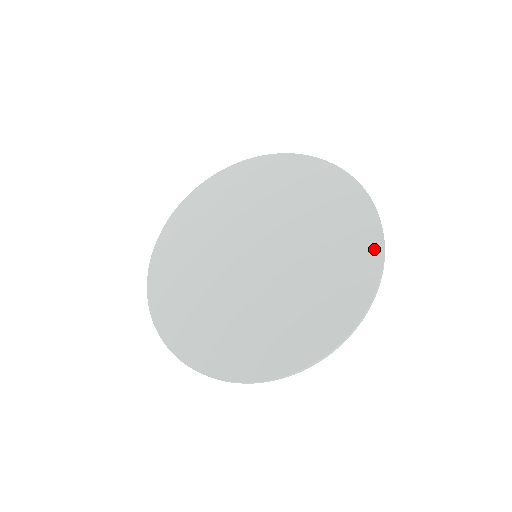
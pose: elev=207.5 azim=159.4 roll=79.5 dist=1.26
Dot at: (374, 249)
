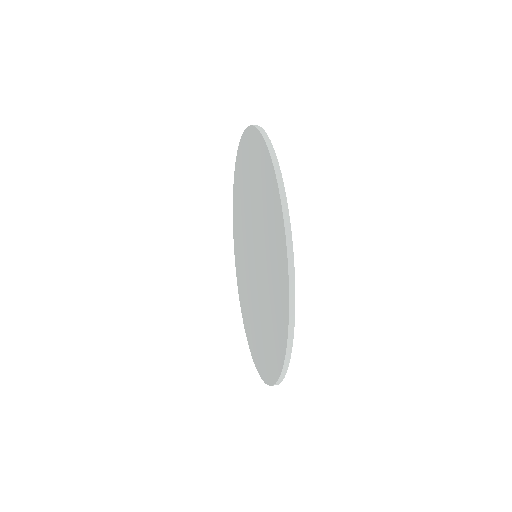
Dot at: (283, 245)
